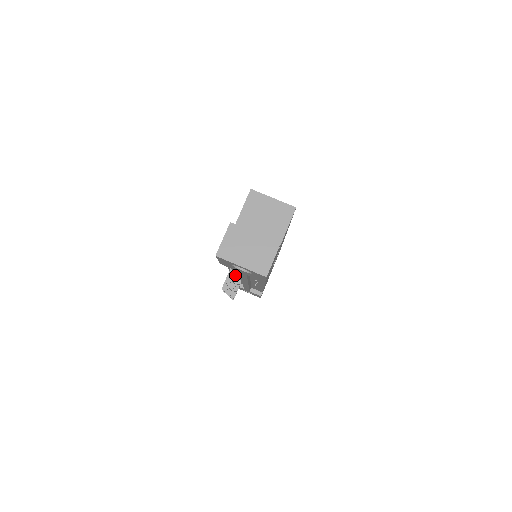
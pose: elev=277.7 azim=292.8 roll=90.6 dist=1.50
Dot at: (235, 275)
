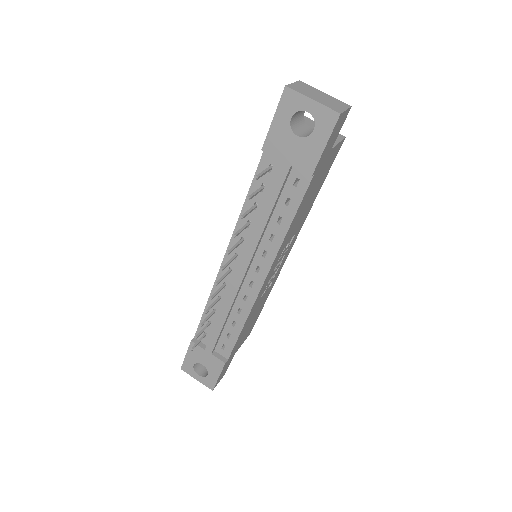
Dot at: (240, 241)
